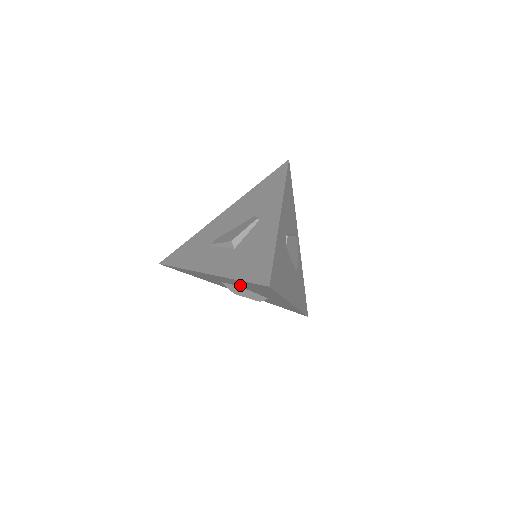
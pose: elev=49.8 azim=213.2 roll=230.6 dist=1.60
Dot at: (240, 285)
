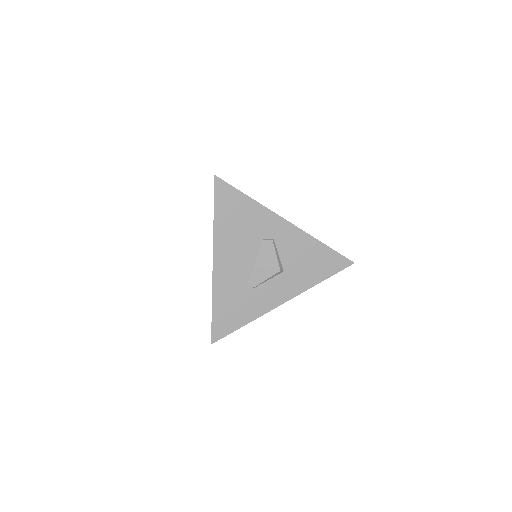
Dot at: occluded
